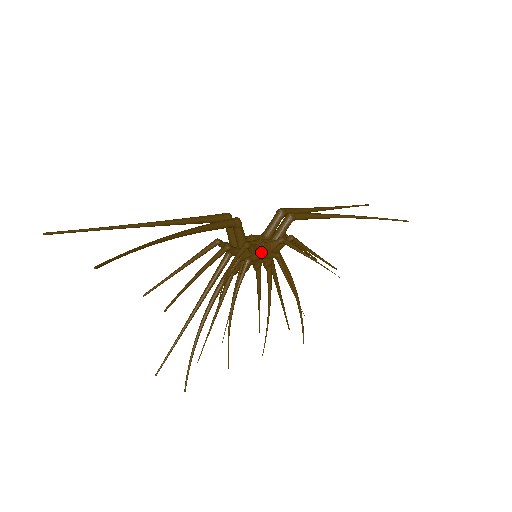
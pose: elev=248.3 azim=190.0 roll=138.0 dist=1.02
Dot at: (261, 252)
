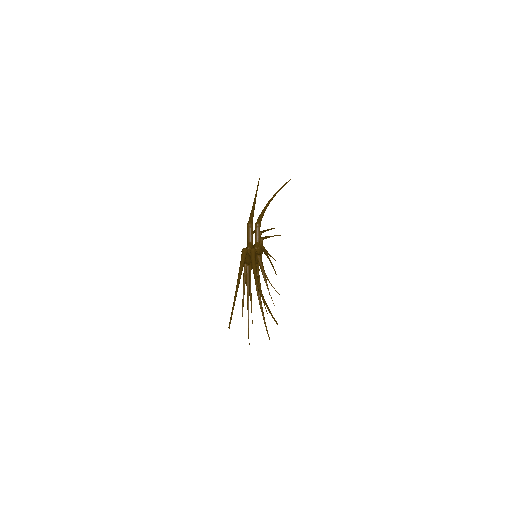
Dot at: (261, 253)
